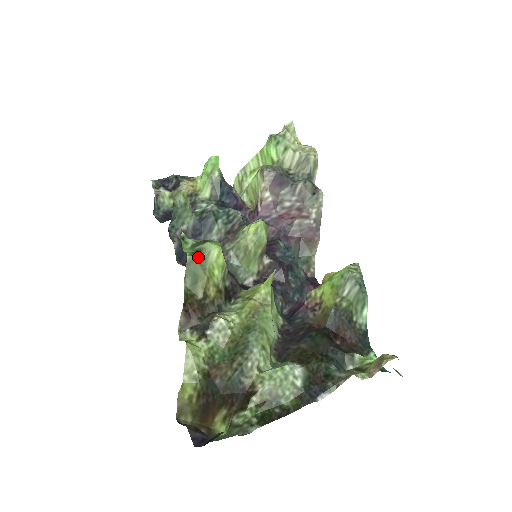
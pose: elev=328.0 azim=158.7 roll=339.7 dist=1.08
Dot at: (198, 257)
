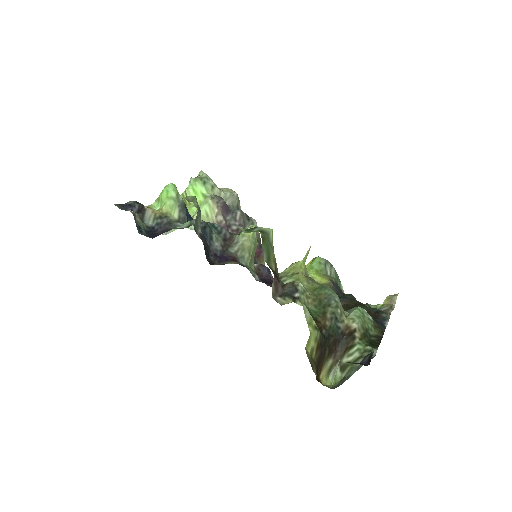
Dot at: (266, 235)
